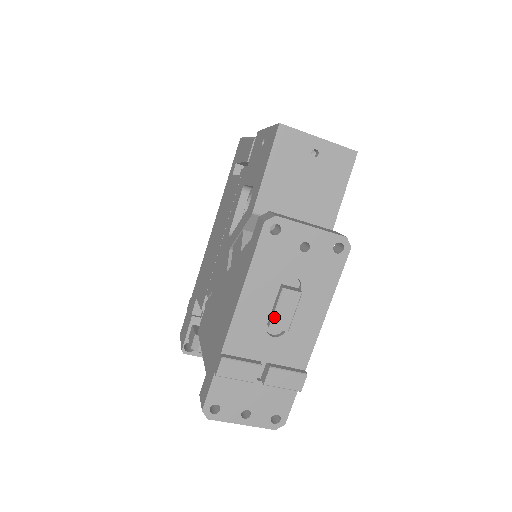
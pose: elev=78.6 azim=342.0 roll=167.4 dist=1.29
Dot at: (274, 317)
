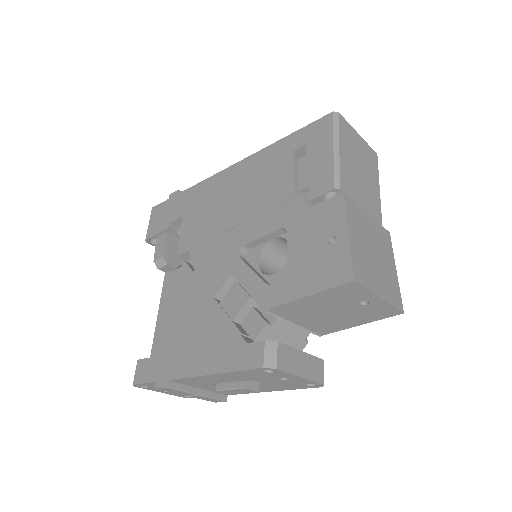
Dot at: (225, 390)
